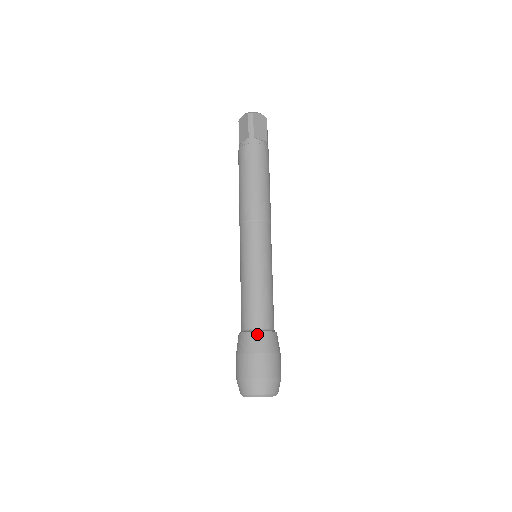
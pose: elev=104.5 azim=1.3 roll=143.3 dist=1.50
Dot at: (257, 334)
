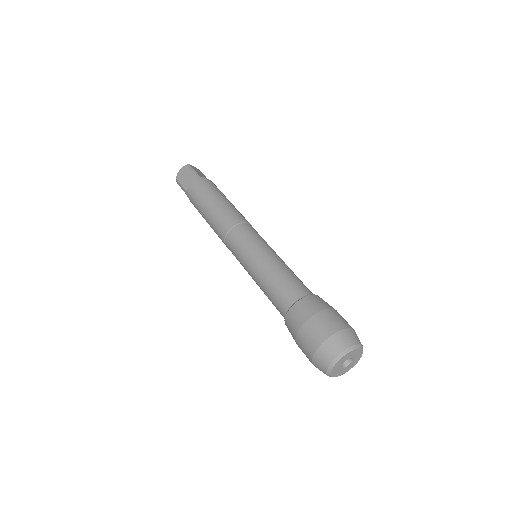
Dot at: (308, 298)
